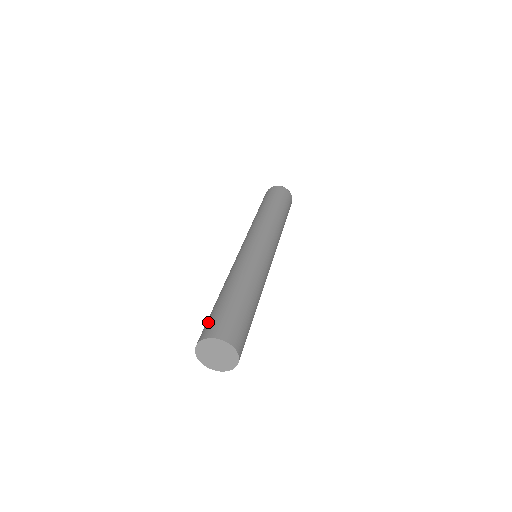
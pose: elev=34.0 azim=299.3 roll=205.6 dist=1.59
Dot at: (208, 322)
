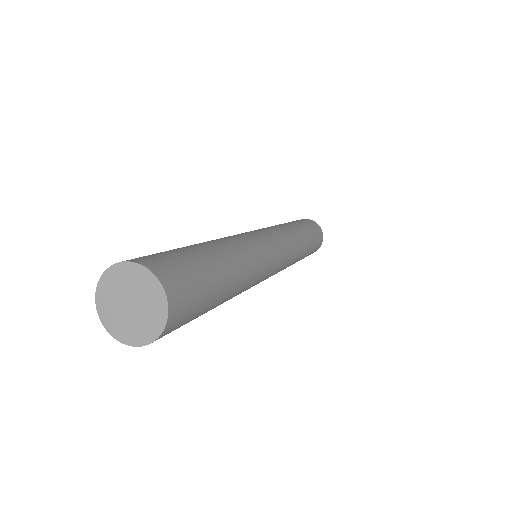
Dot at: occluded
